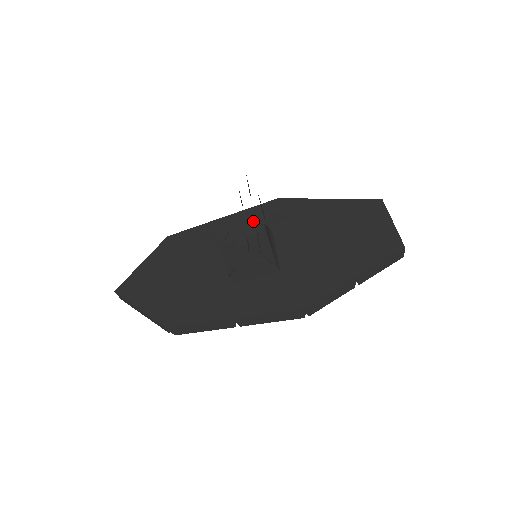
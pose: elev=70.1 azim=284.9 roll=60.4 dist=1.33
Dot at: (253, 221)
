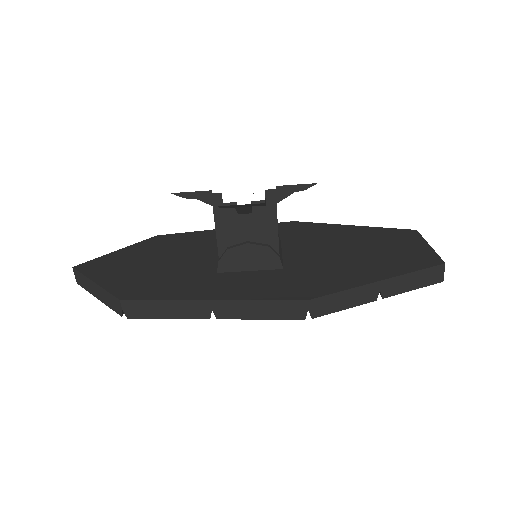
Dot at: occluded
